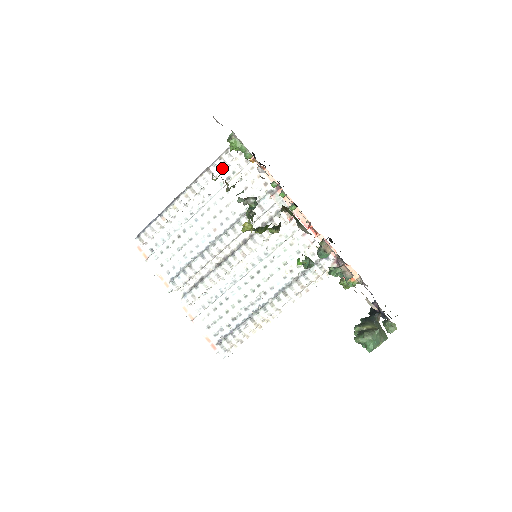
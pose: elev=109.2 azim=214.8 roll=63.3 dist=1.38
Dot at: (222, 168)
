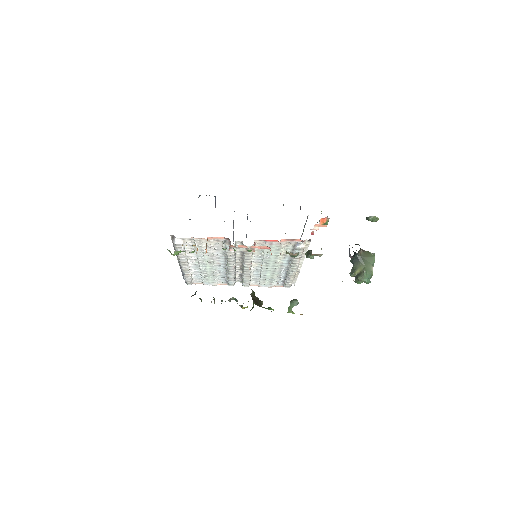
Dot at: (183, 249)
